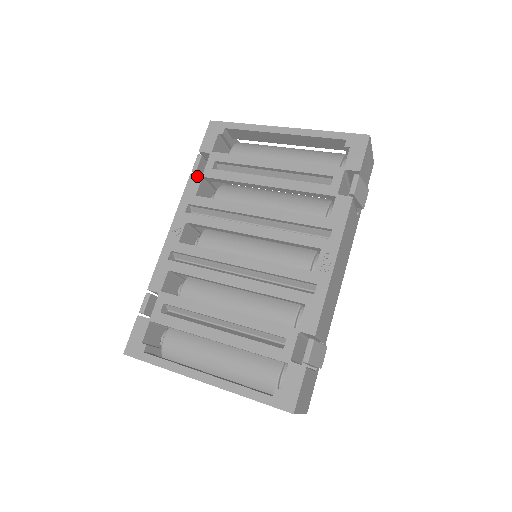
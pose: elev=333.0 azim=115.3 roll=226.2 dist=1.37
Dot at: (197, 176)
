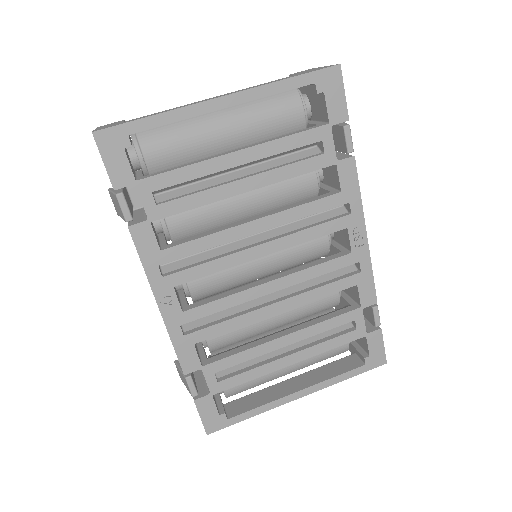
Dot at: (141, 226)
